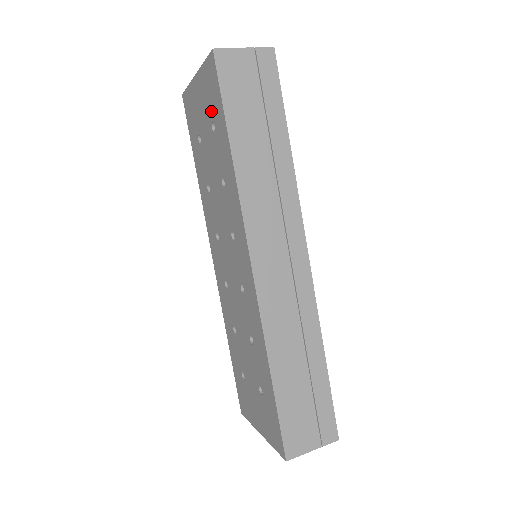
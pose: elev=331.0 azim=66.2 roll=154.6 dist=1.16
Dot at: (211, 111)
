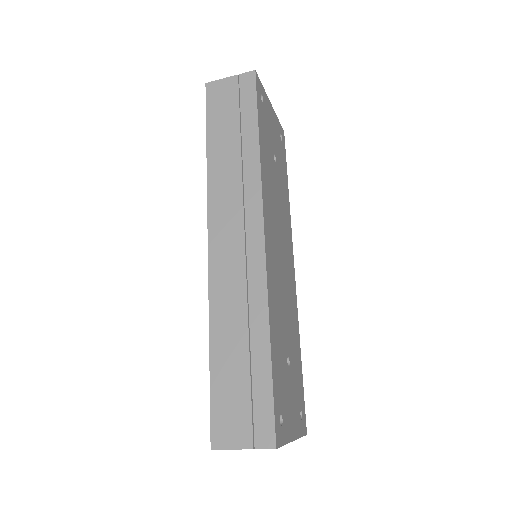
Dot at: occluded
